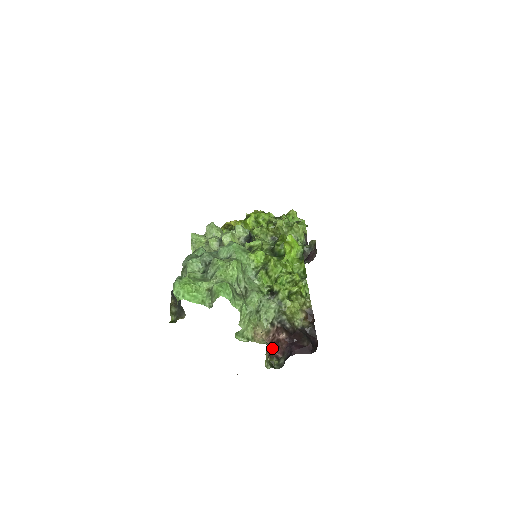
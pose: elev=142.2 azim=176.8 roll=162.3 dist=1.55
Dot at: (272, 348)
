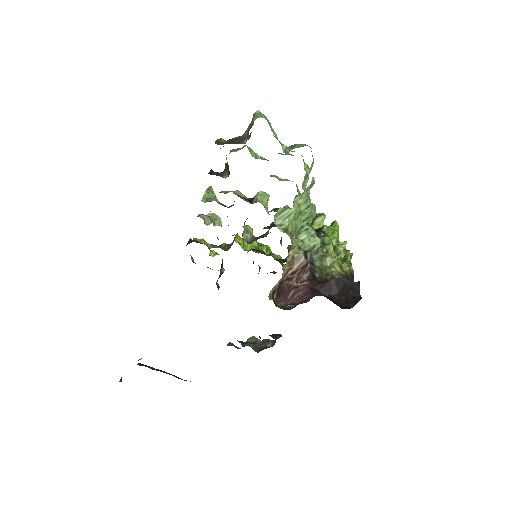
Dot at: (277, 292)
